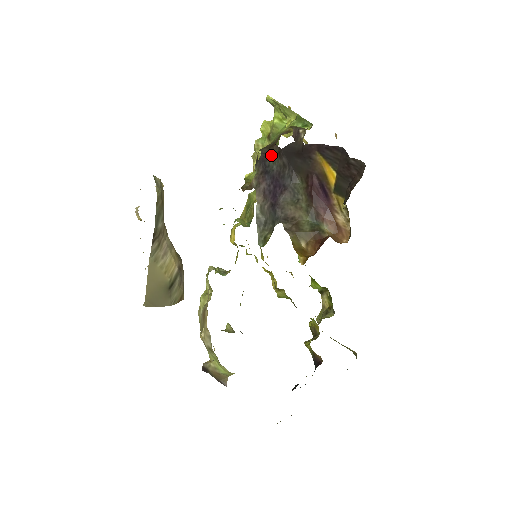
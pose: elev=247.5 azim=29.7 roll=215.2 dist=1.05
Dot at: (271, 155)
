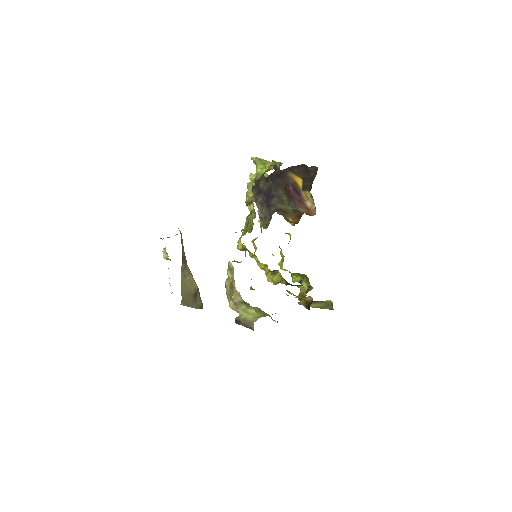
Dot at: (261, 183)
